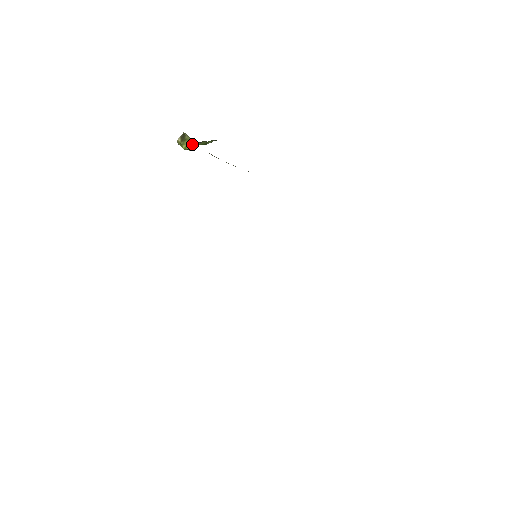
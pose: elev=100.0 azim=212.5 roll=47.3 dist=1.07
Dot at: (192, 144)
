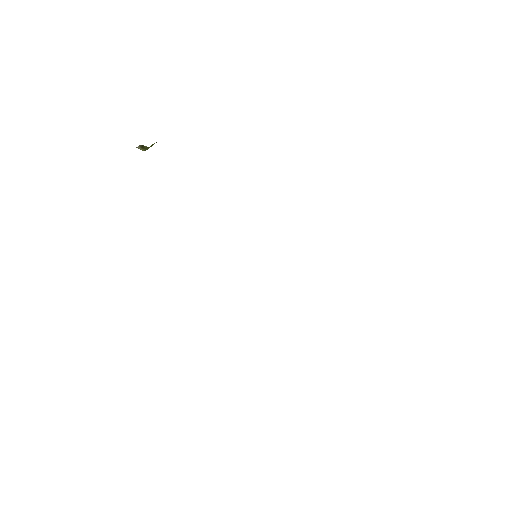
Dot at: (153, 144)
